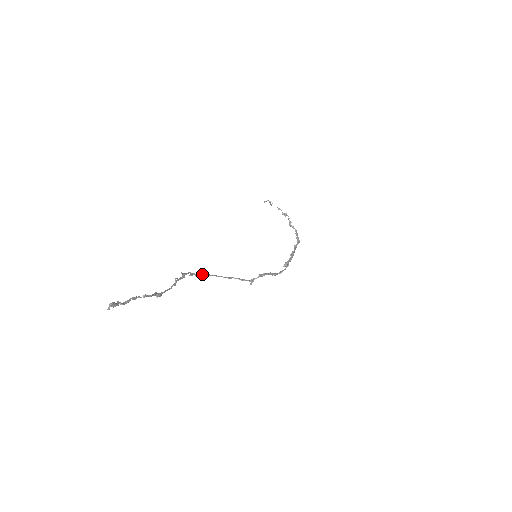
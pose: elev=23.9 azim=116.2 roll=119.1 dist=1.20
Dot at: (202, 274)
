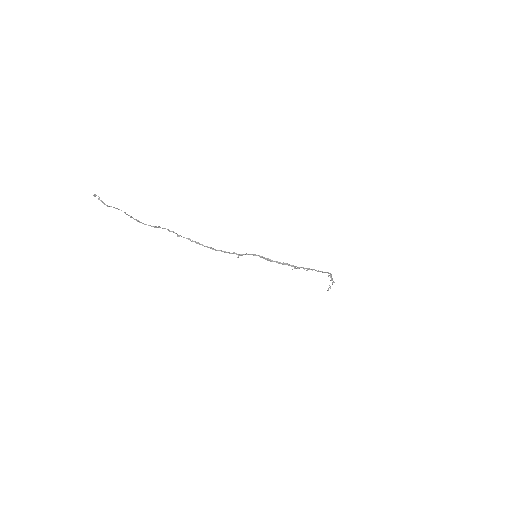
Dot at: (187, 238)
